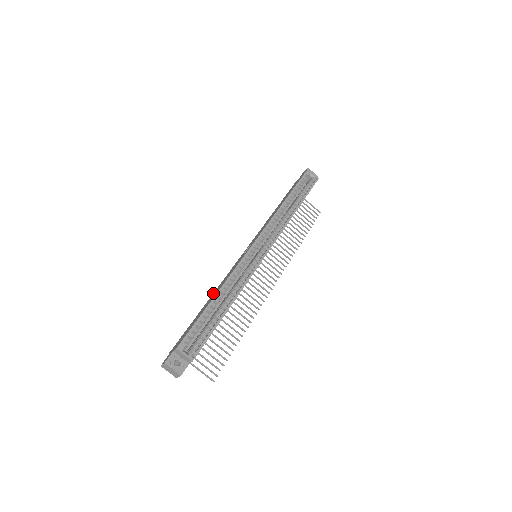
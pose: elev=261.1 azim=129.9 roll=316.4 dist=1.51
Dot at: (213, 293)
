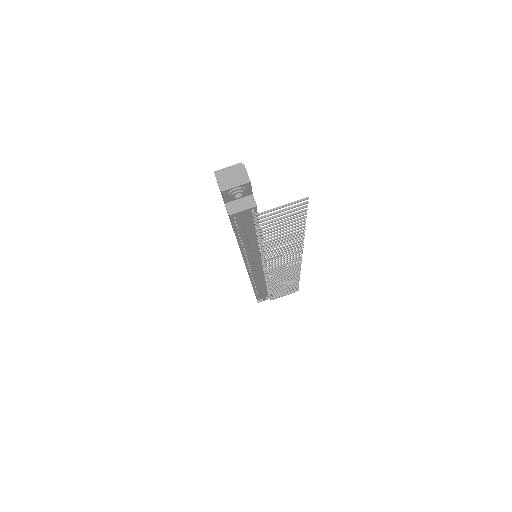
Dot at: occluded
